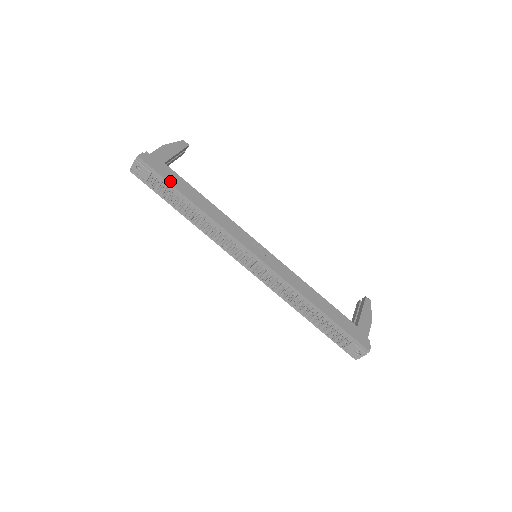
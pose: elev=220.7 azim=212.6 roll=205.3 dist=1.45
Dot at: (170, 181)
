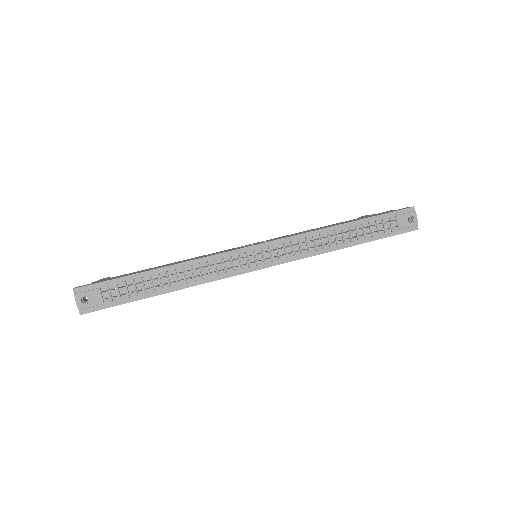
Dot at: (122, 277)
